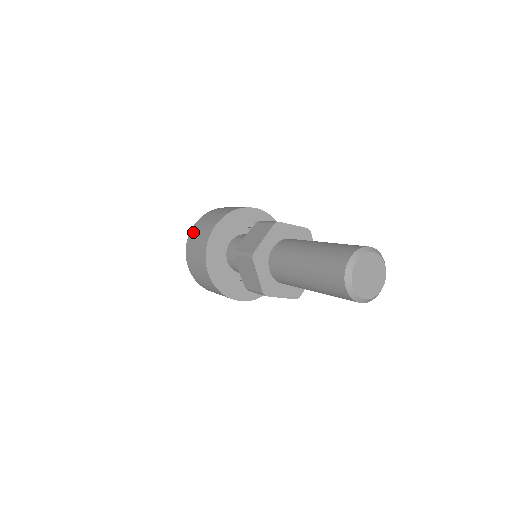
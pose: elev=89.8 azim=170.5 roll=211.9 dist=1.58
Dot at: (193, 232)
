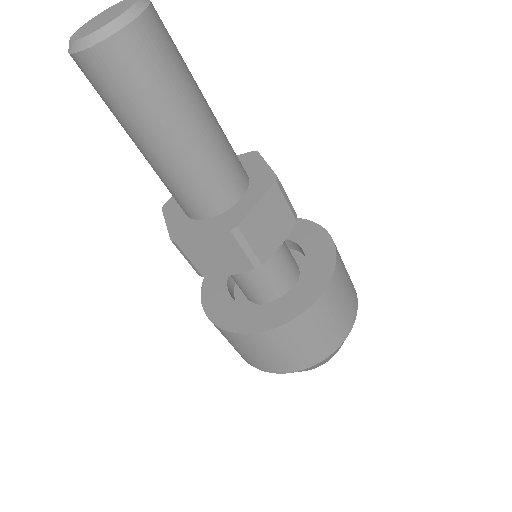
Dot at: occluded
